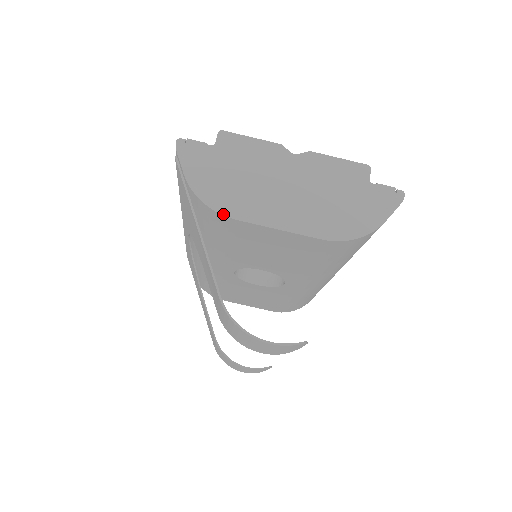
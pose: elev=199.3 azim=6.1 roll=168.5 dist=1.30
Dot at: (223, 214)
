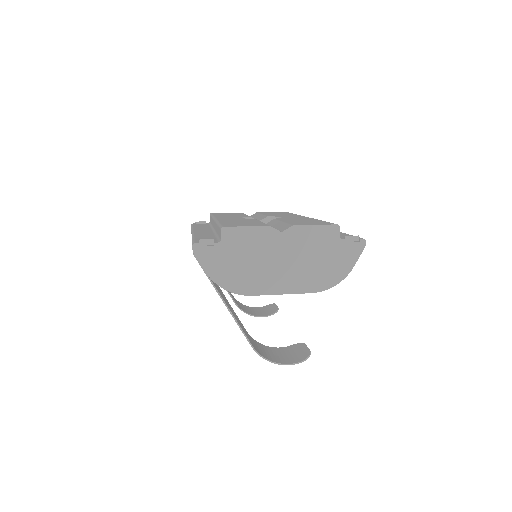
Dot at: (241, 294)
